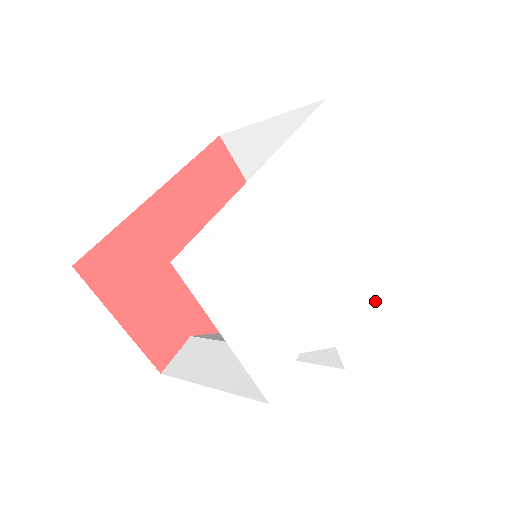
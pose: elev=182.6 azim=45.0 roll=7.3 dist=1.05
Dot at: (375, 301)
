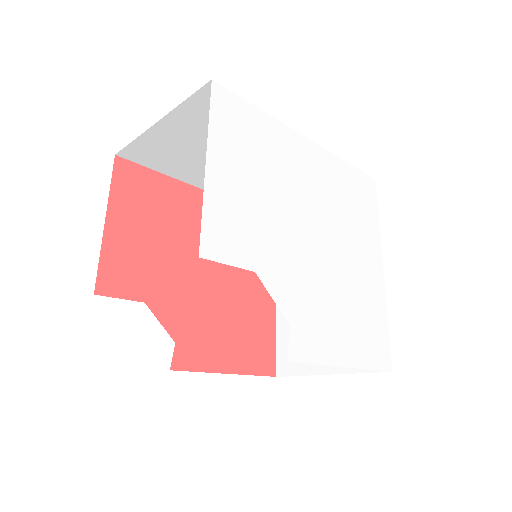
Dot at: (352, 358)
